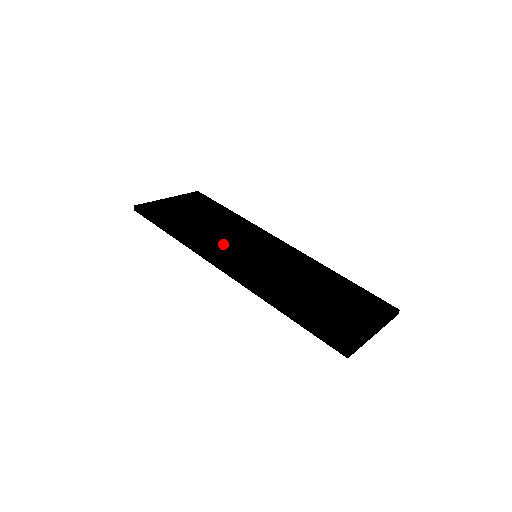
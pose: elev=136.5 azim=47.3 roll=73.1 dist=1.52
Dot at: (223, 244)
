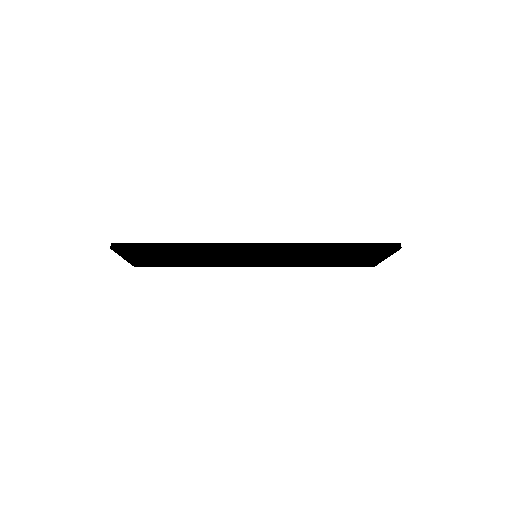
Dot at: occluded
